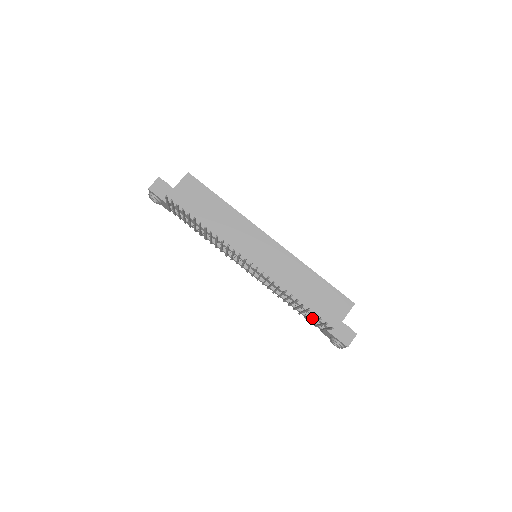
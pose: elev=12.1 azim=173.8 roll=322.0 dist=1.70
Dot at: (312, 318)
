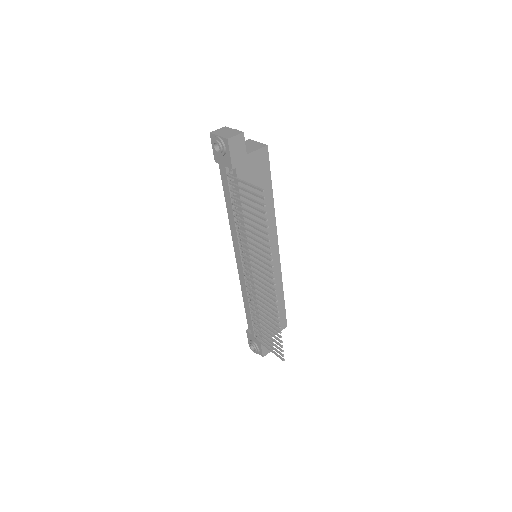
Dot at: (257, 326)
